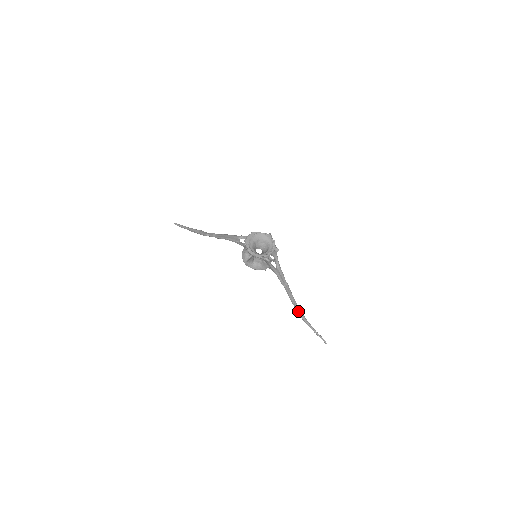
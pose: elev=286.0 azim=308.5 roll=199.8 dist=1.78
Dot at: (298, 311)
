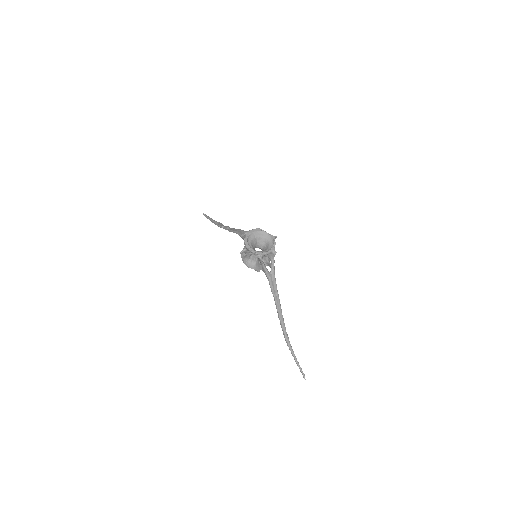
Dot at: (283, 330)
